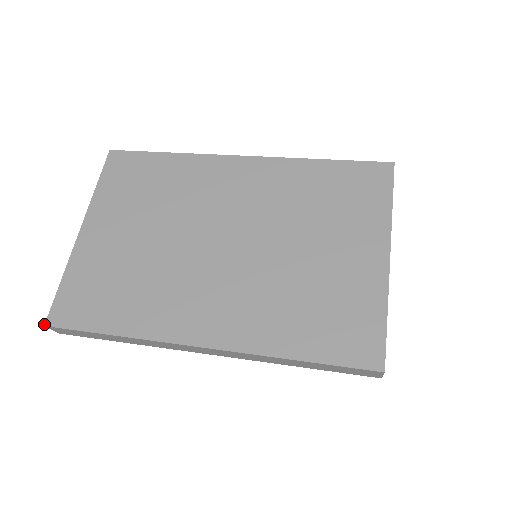
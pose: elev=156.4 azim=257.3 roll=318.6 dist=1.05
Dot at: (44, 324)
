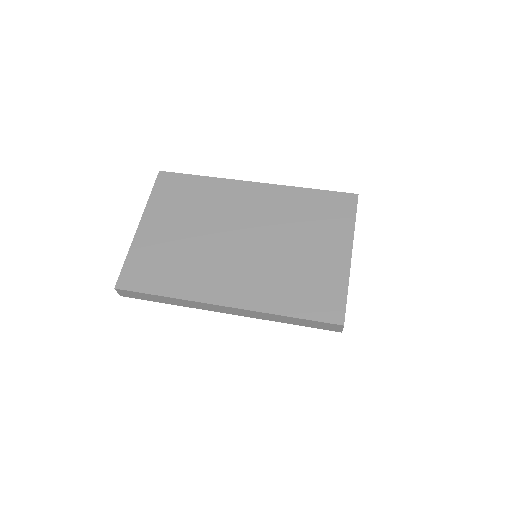
Dot at: occluded
